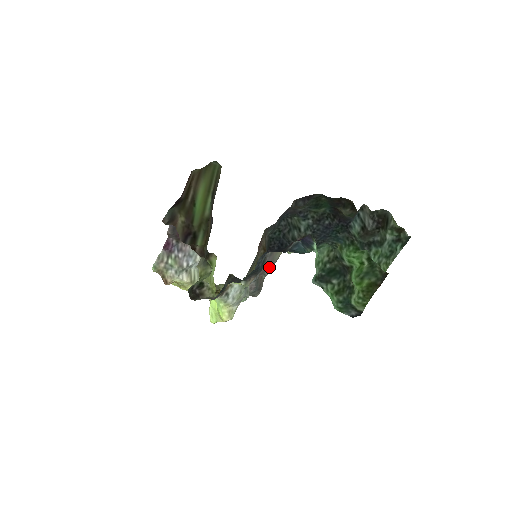
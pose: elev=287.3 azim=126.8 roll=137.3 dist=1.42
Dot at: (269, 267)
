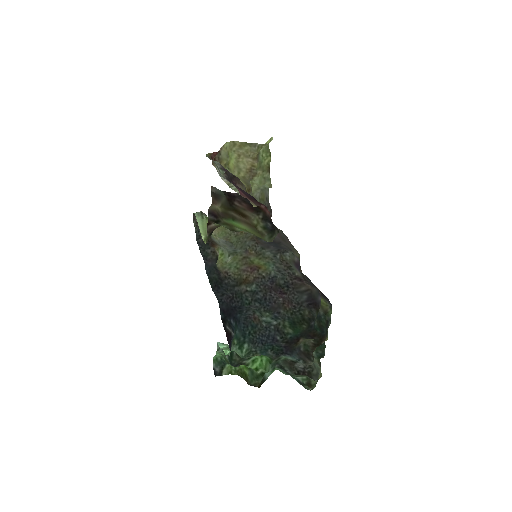
Dot at: (286, 239)
